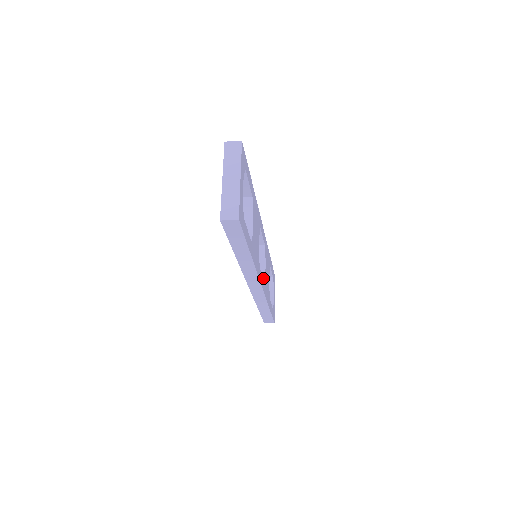
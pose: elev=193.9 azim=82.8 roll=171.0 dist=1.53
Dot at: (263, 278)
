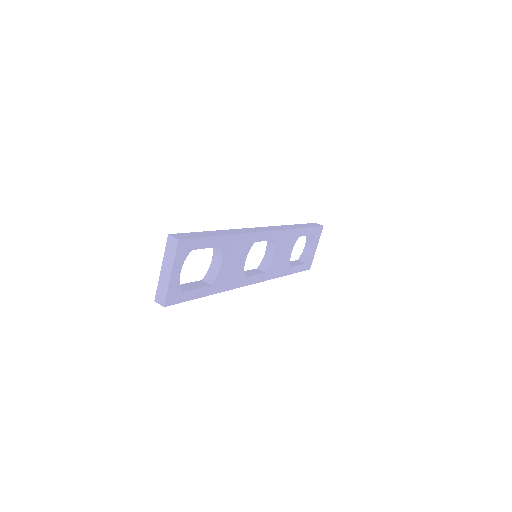
Dot at: (268, 267)
